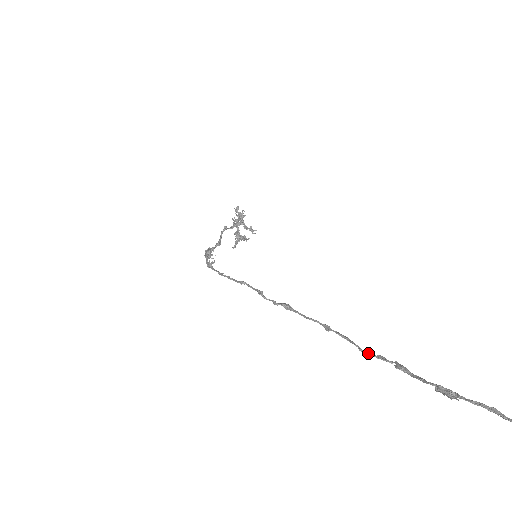
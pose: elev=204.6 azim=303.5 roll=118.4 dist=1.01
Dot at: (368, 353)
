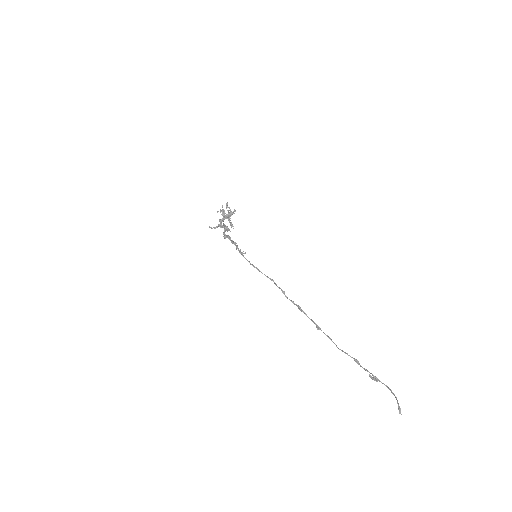
Dot at: (340, 349)
